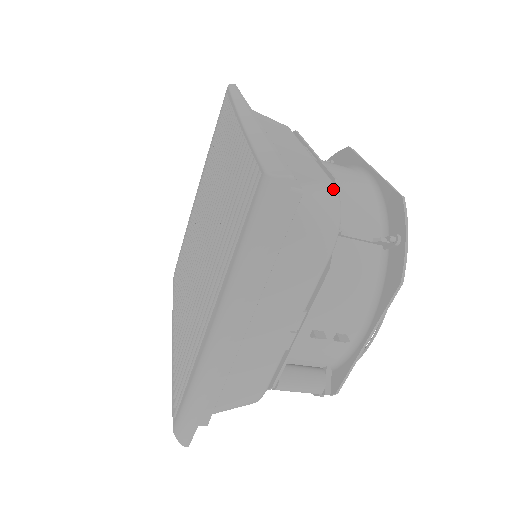
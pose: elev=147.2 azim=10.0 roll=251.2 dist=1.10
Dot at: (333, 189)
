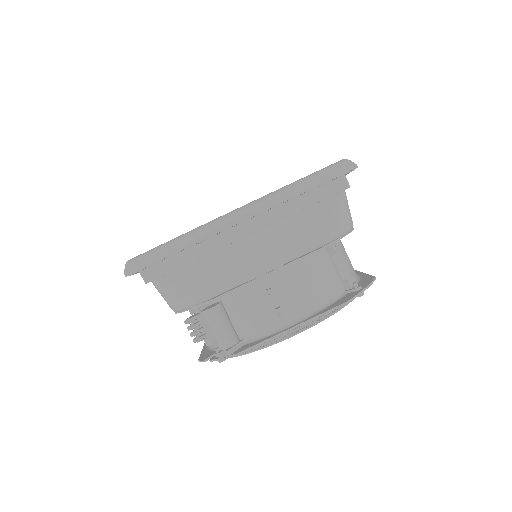
Dot at: occluded
